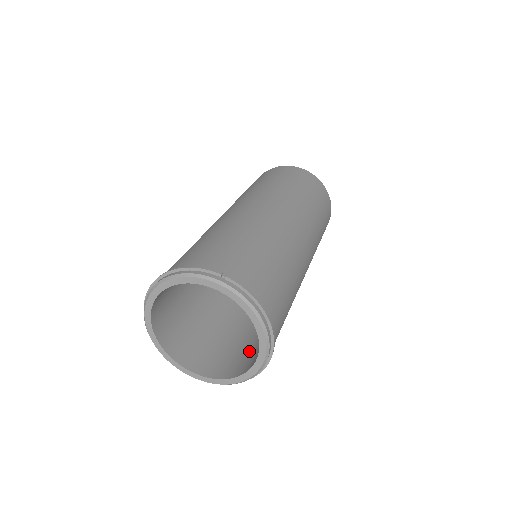
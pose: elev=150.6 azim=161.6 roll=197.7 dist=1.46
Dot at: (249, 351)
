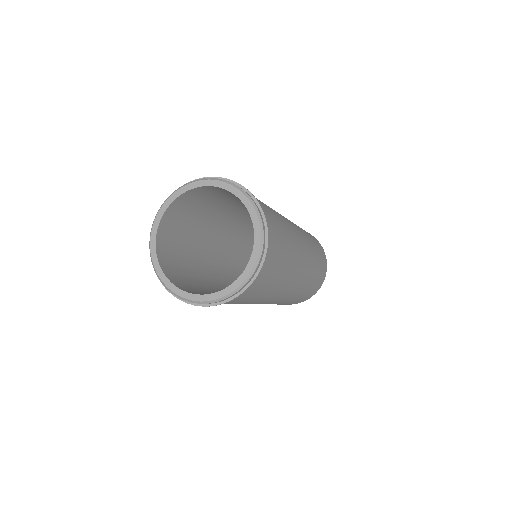
Dot at: occluded
